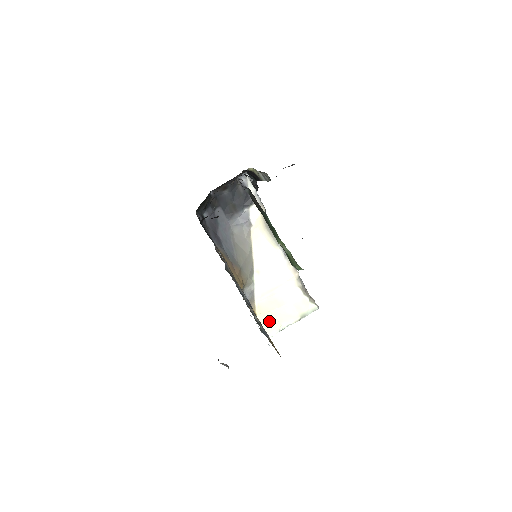
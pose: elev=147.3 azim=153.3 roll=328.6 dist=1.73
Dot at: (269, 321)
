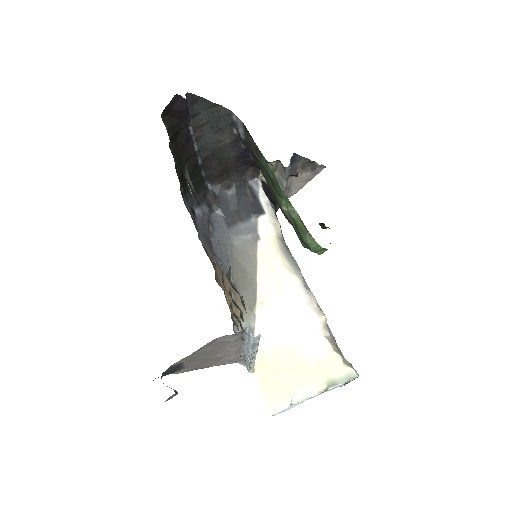
Dot at: (274, 384)
